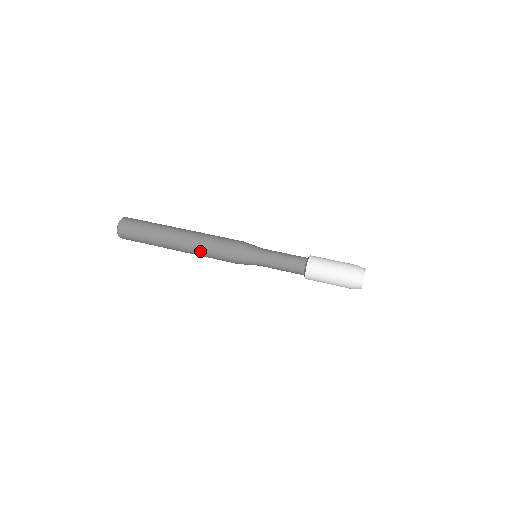
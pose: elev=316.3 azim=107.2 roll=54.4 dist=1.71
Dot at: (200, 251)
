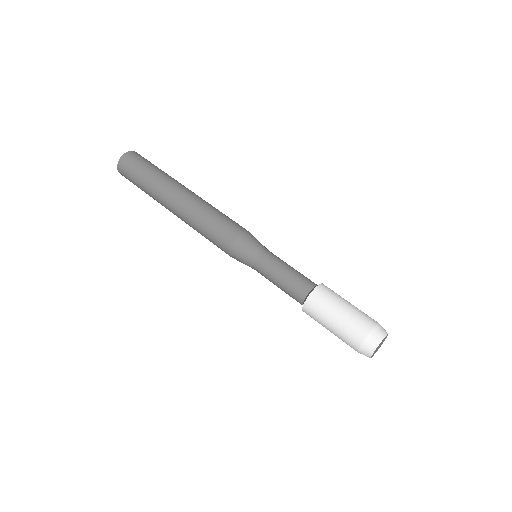
Dot at: (195, 216)
